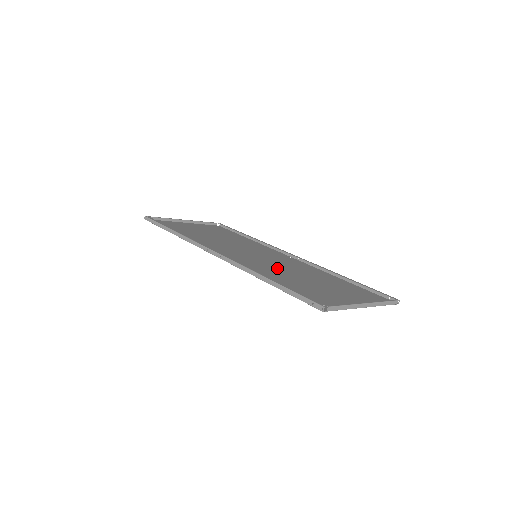
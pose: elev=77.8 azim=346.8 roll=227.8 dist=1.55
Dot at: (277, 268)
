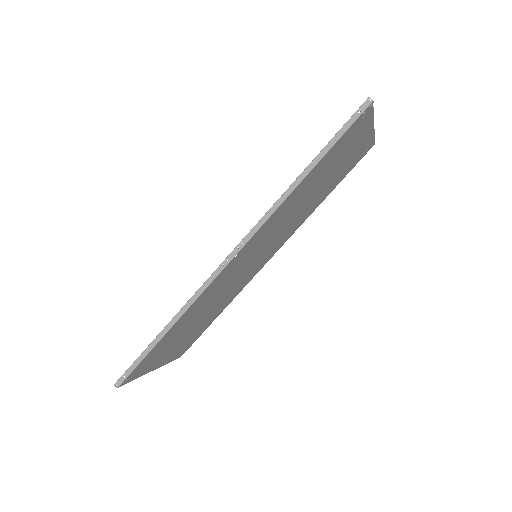
Dot at: (286, 220)
